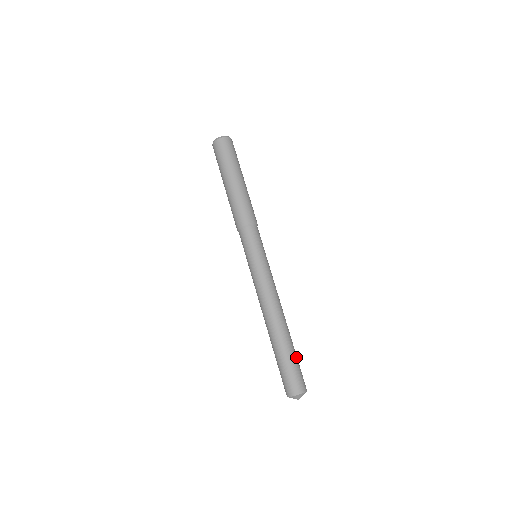
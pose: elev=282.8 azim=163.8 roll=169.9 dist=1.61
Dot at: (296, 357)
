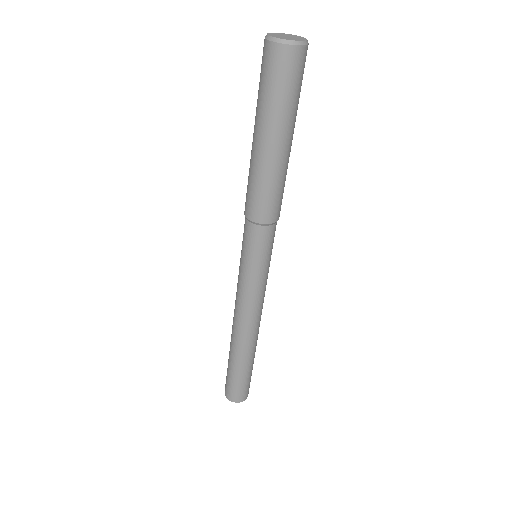
Dot at: occluded
